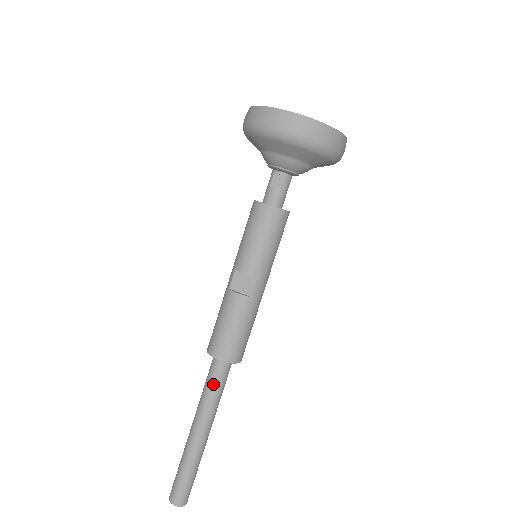
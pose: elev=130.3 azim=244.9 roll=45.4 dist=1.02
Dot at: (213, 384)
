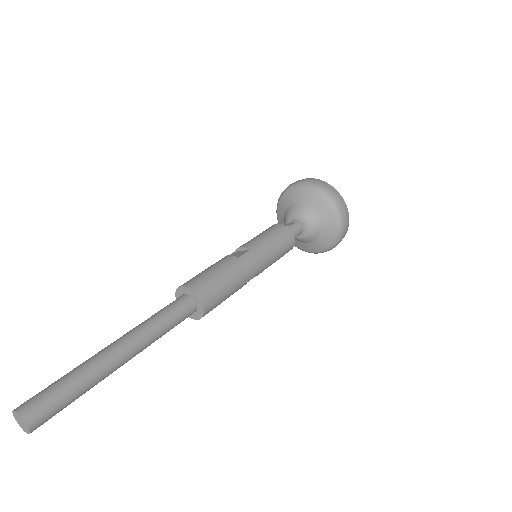
Dot at: (163, 309)
